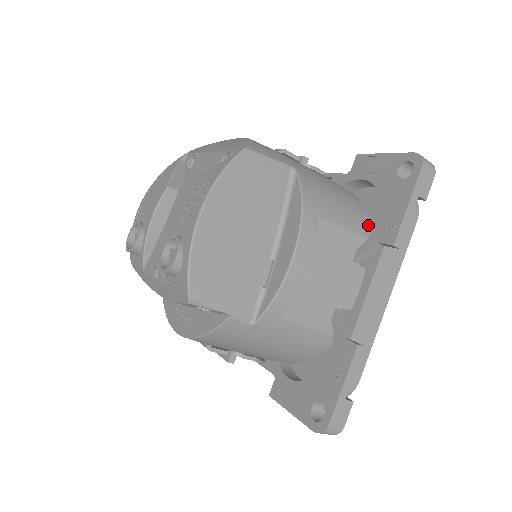
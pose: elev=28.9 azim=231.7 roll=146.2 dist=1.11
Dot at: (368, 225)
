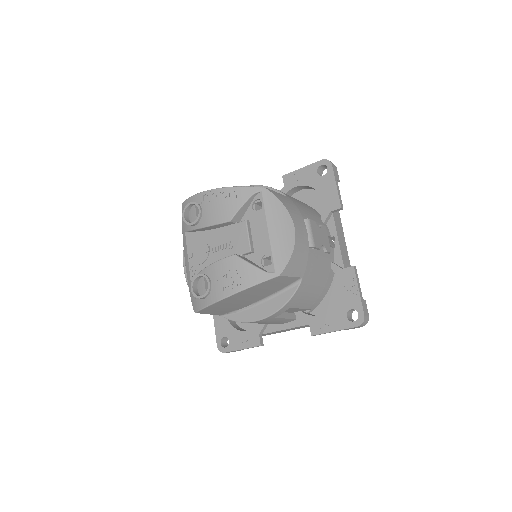
Dot at: (319, 302)
